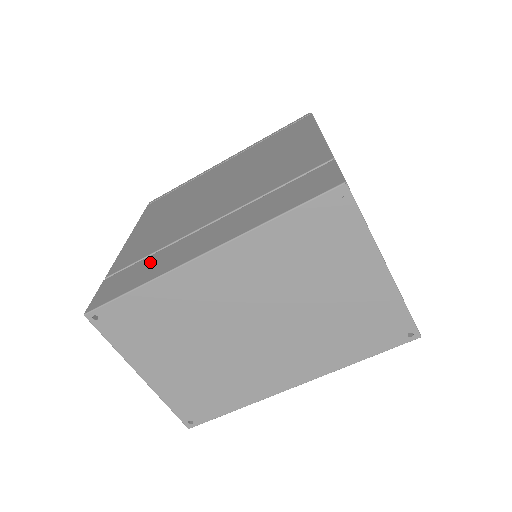
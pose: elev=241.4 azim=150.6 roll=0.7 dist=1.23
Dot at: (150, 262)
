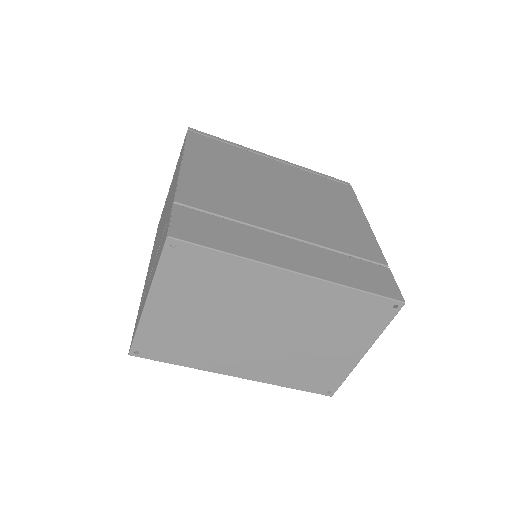
Dot at: (233, 230)
